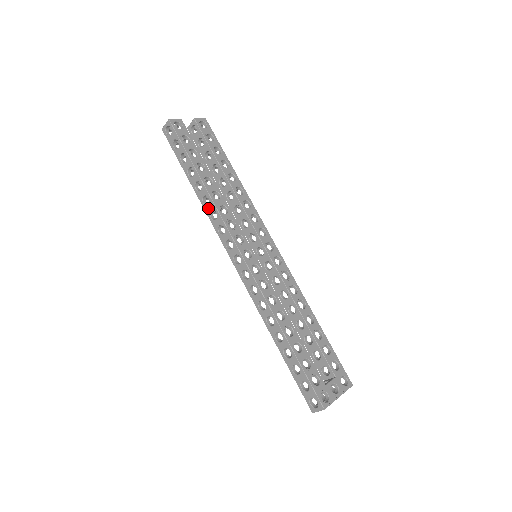
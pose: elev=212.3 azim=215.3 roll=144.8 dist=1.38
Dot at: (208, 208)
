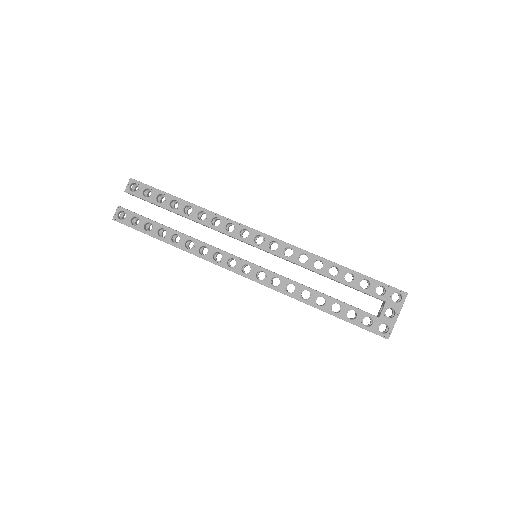
Dot at: occluded
